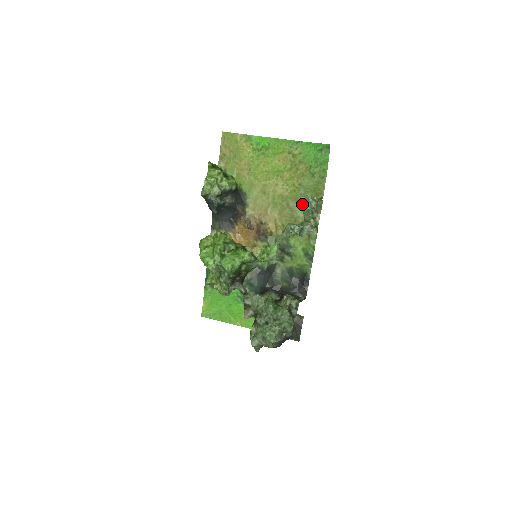
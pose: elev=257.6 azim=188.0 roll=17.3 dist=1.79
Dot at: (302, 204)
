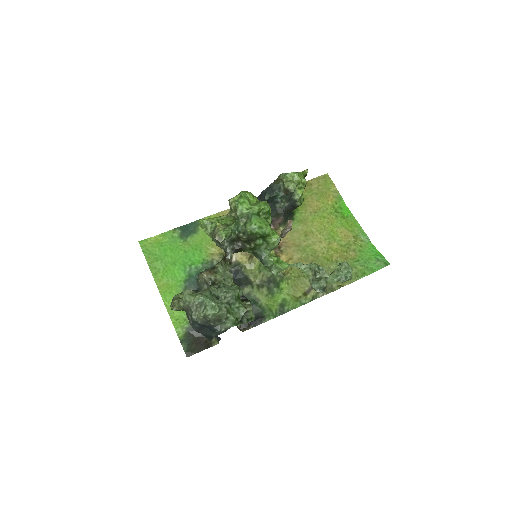
Dot at: (342, 265)
